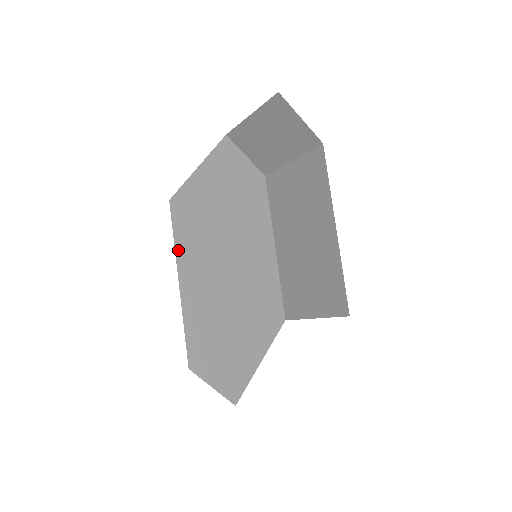
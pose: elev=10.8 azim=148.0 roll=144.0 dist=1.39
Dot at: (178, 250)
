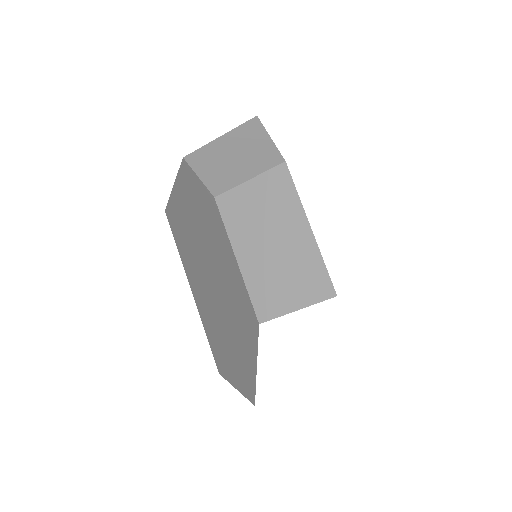
Dot at: (182, 259)
